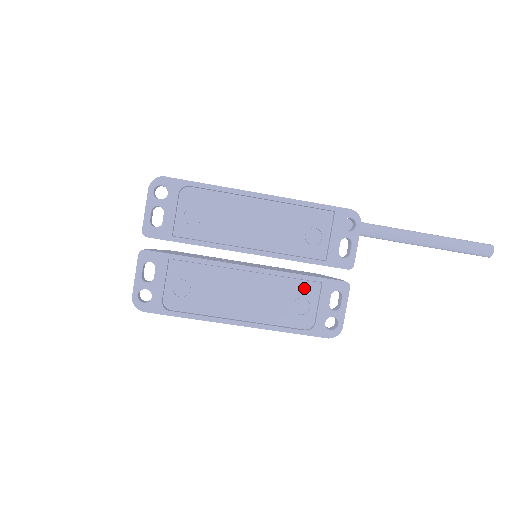
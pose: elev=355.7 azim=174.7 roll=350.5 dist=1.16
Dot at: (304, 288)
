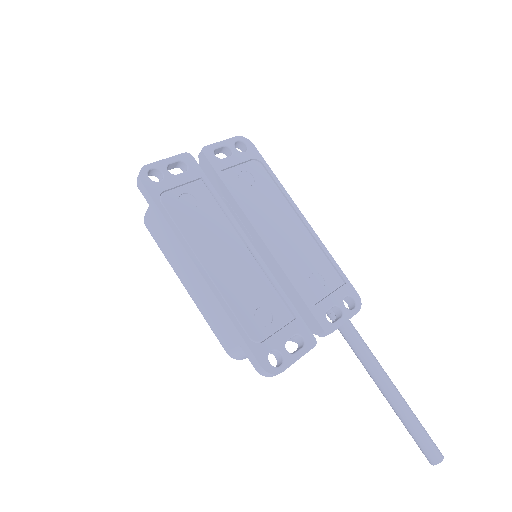
Dot at: (278, 306)
